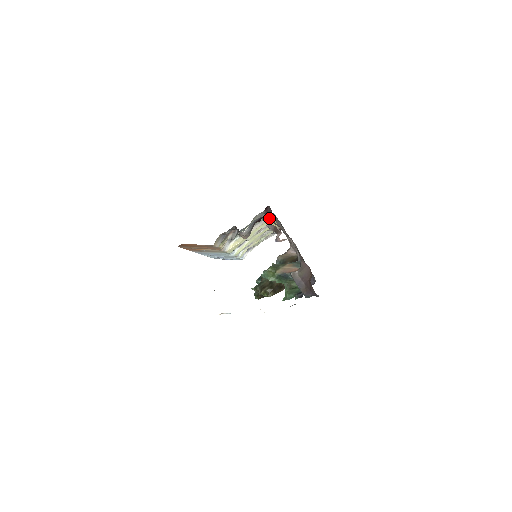
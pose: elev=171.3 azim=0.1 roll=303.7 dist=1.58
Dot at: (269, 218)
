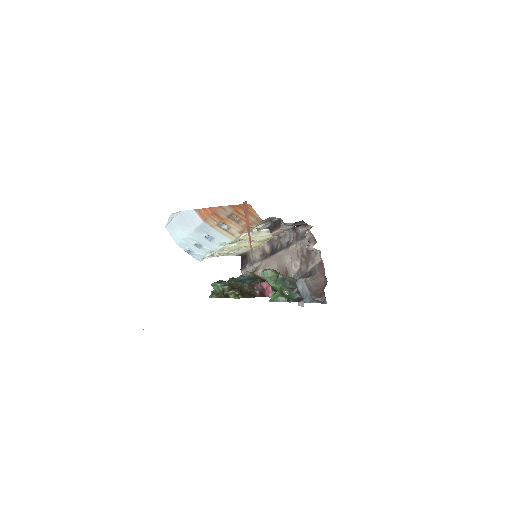
Dot at: occluded
